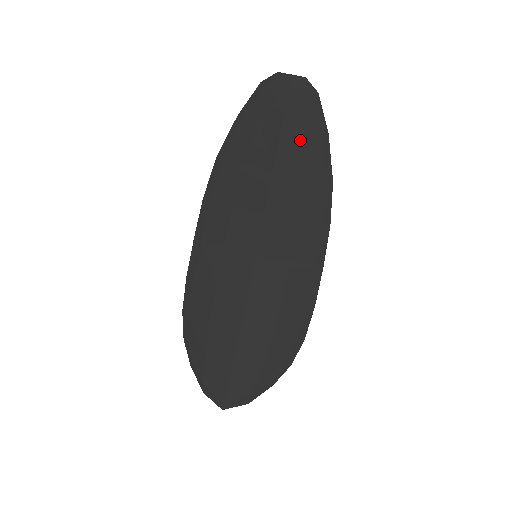
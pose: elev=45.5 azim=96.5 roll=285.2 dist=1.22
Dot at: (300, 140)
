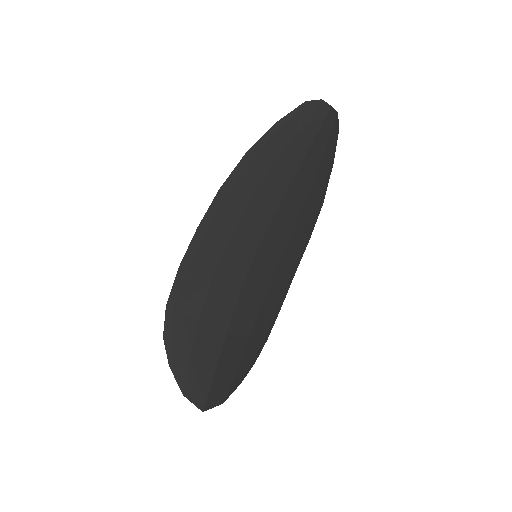
Dot at: (318, 162)
